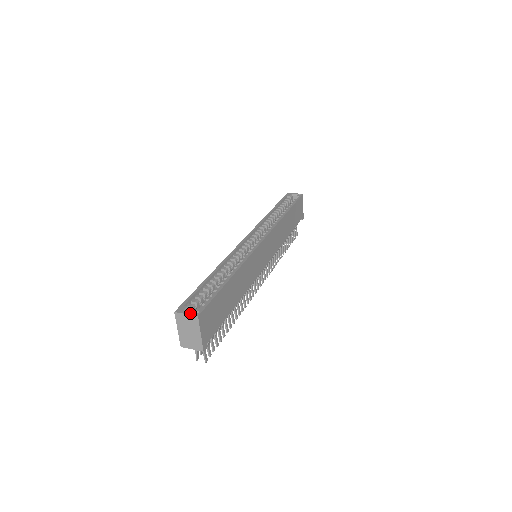
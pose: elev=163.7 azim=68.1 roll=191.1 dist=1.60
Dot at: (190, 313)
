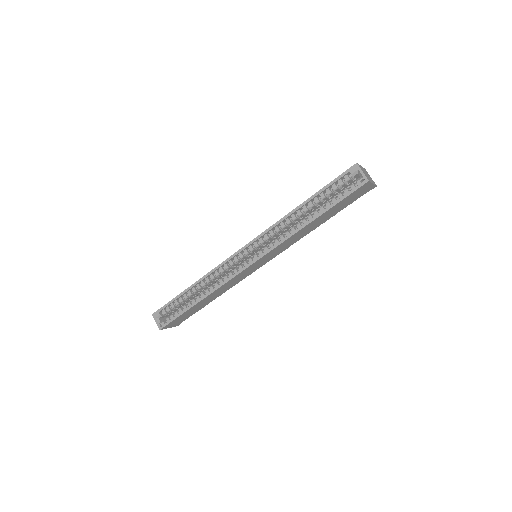
Dot at: (157, 324)
